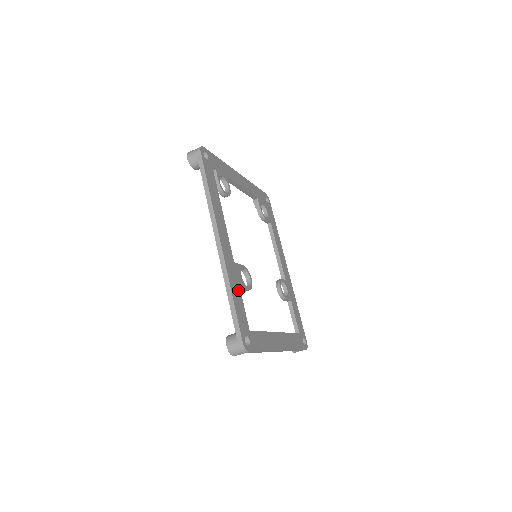
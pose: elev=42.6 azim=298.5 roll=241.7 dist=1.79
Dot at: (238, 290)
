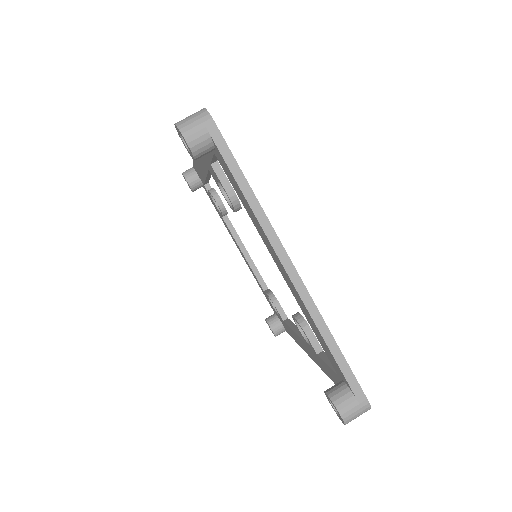
Dot at: occluded
